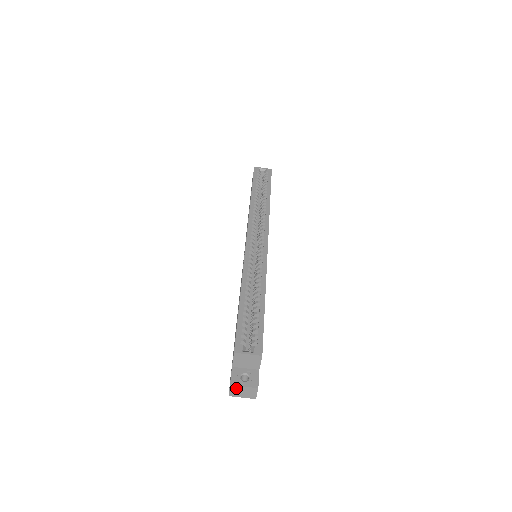
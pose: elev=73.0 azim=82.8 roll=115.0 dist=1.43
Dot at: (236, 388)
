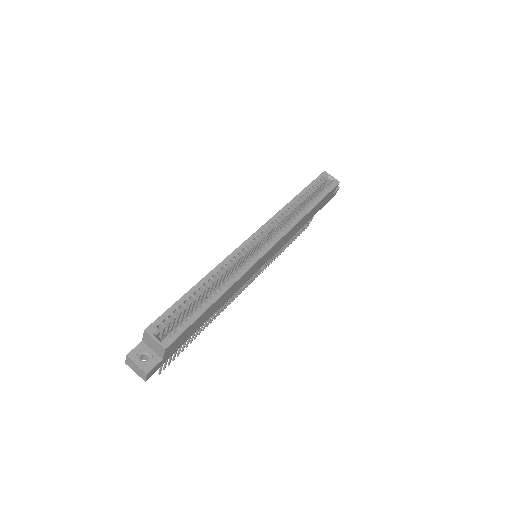
Dot at: (131, 361)
